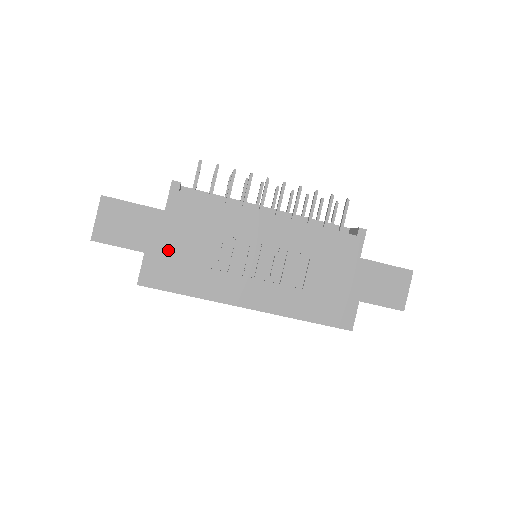
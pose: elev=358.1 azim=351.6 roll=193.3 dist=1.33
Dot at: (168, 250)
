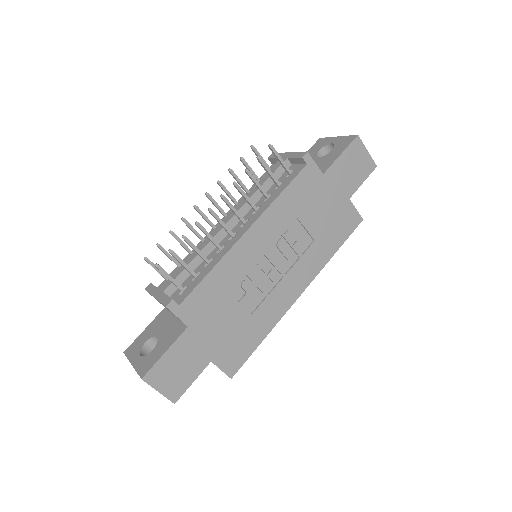
Dot at: (221, 340)
